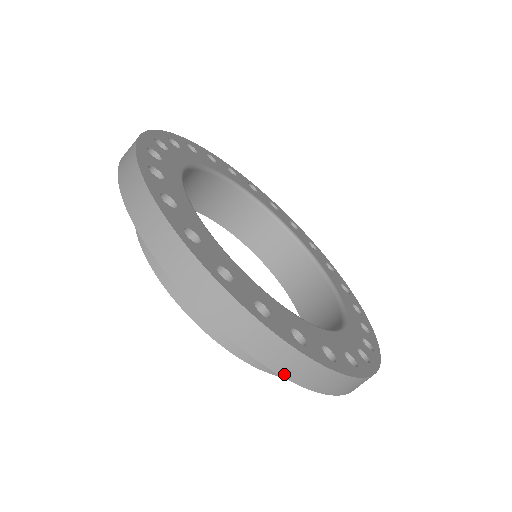
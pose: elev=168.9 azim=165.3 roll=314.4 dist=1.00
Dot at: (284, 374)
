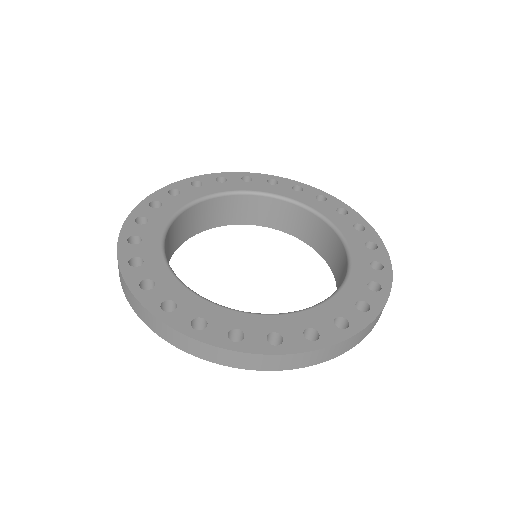
Dot at: occluded
